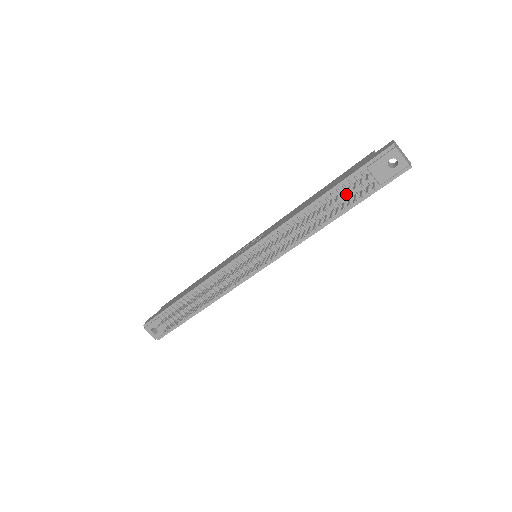
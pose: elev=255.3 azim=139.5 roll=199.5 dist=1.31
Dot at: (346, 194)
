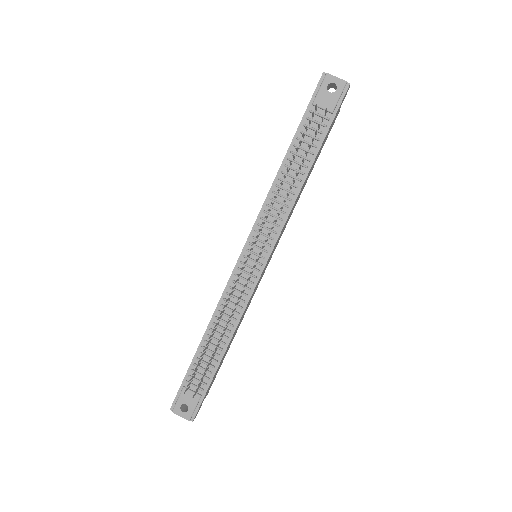
Dot at: (307, 139)
